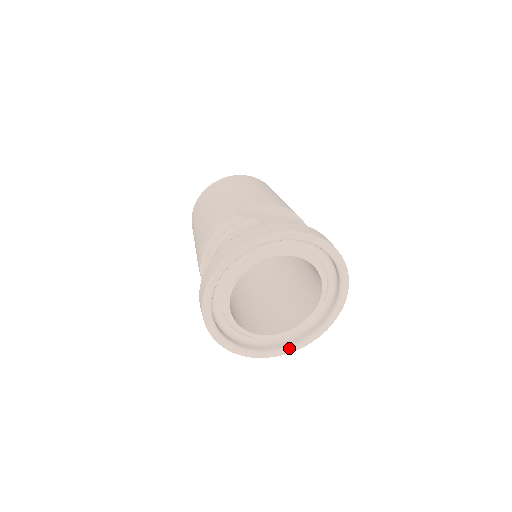
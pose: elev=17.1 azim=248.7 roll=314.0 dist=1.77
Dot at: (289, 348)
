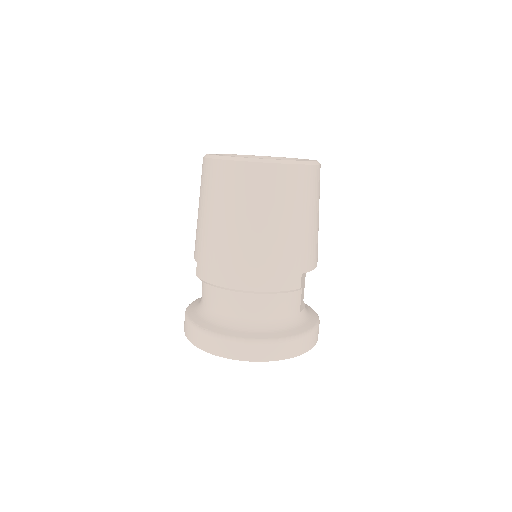
Dot at: occluded
